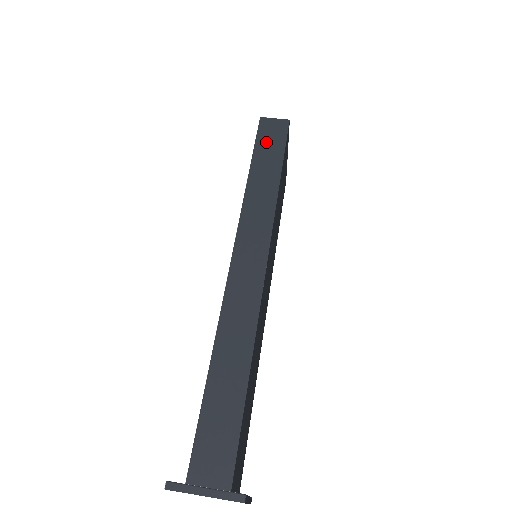
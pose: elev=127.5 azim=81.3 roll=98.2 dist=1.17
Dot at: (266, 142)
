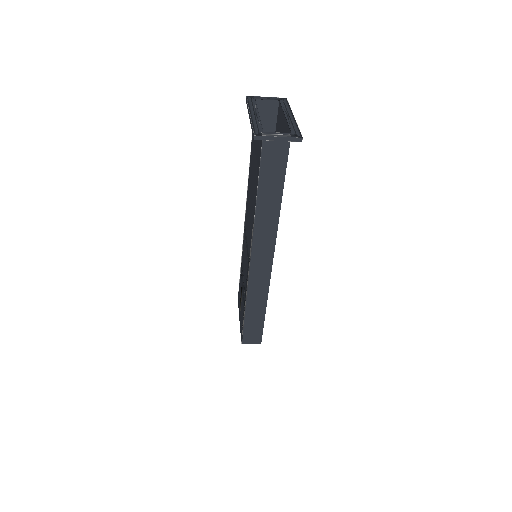
Dot at: occluded
